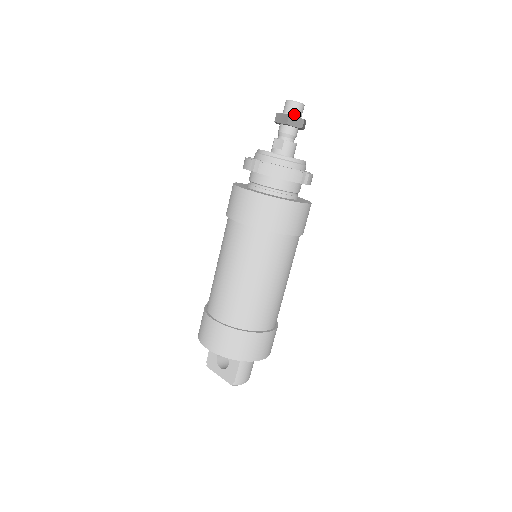
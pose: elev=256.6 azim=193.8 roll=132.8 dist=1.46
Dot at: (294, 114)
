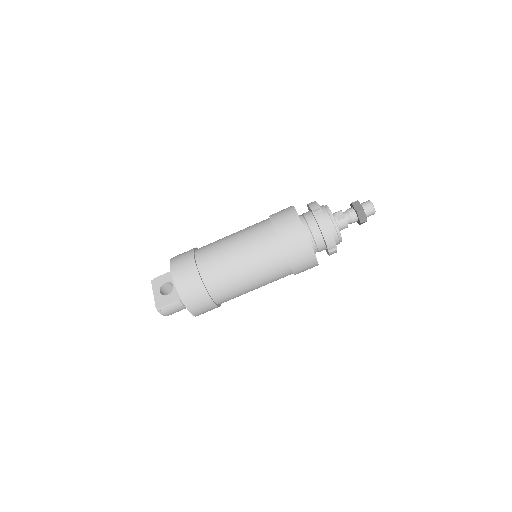
Dot at: (366, 212)
